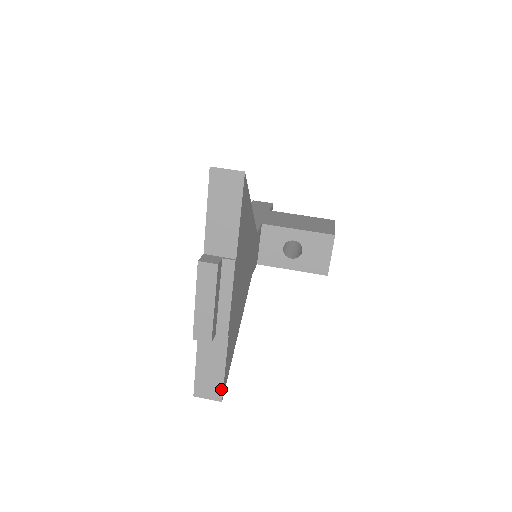
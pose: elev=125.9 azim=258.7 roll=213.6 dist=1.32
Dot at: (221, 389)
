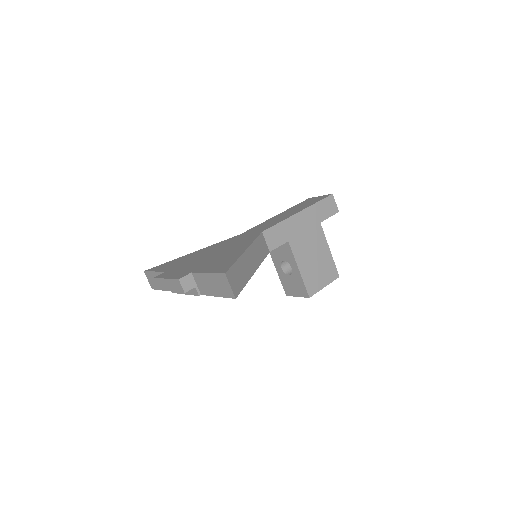
Dot at: (156, 288)
